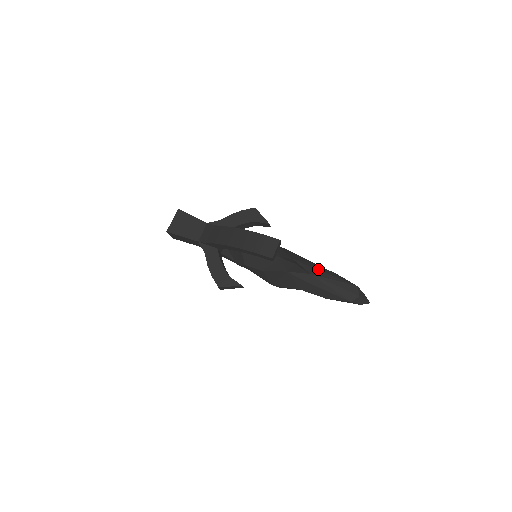
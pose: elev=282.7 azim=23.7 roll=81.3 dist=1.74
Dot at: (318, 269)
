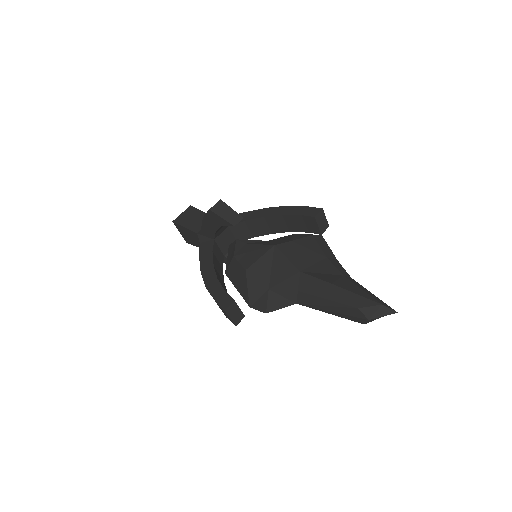
Dot at: (304, 290)
